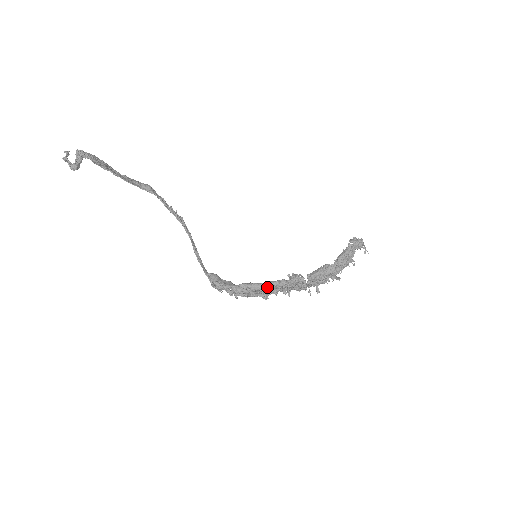
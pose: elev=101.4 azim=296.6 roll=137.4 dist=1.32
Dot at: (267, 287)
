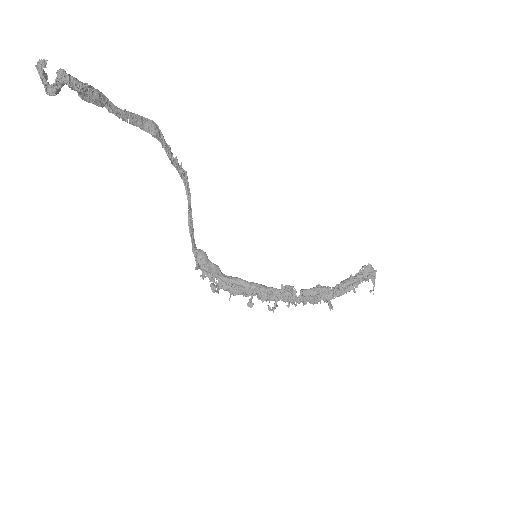
Dot at: (254, 292)
